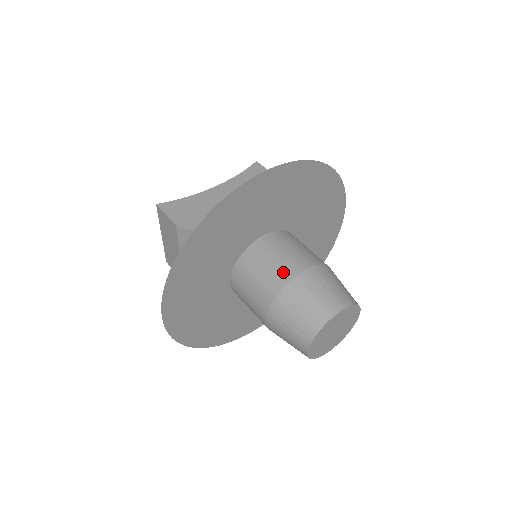
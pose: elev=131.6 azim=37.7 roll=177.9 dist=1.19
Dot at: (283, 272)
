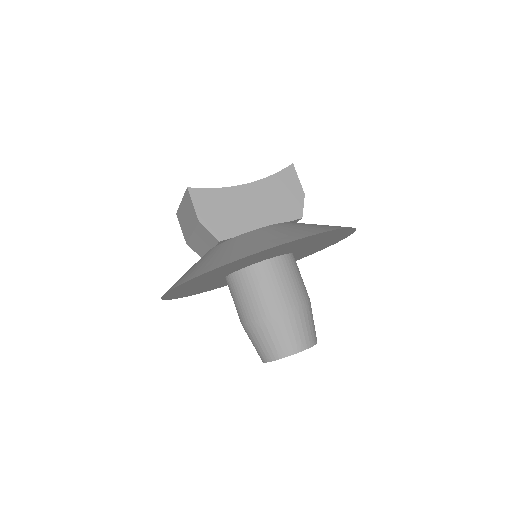
Dot at: (272, 303)
